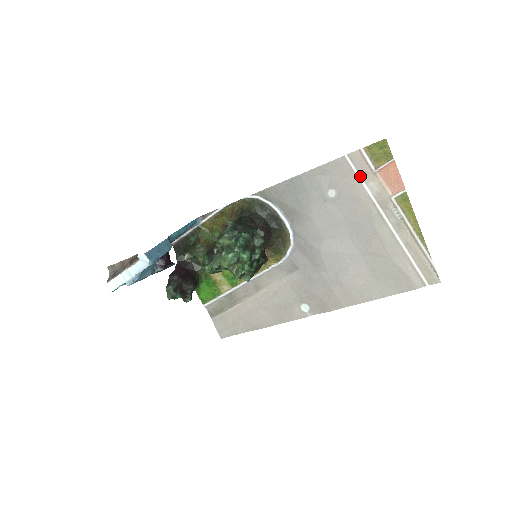
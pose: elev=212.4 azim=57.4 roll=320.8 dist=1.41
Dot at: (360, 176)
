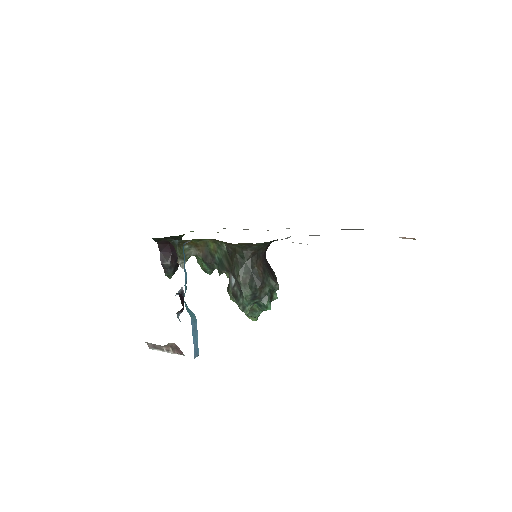
Dot at: occluded
